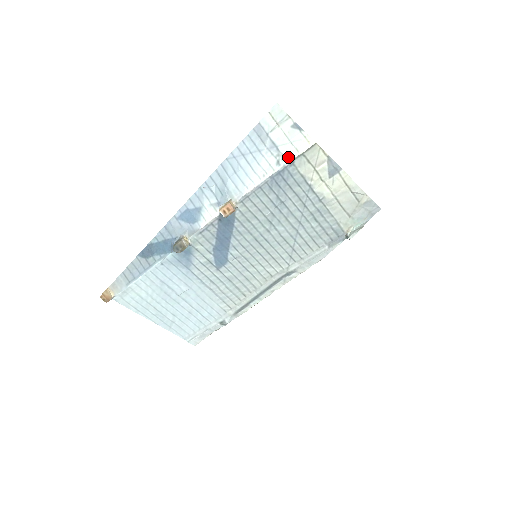
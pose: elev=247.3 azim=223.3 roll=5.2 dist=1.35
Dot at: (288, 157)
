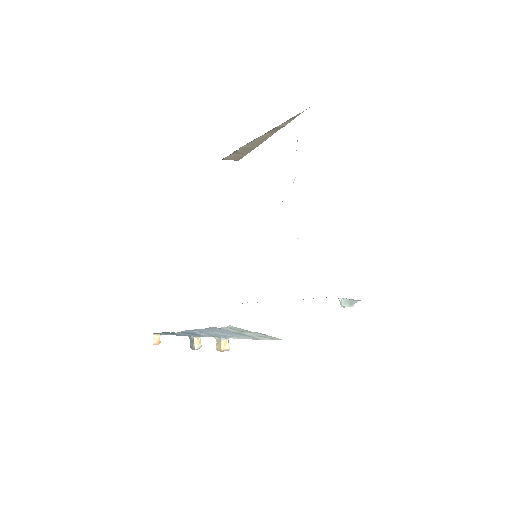
Dot at: (261, 339)
